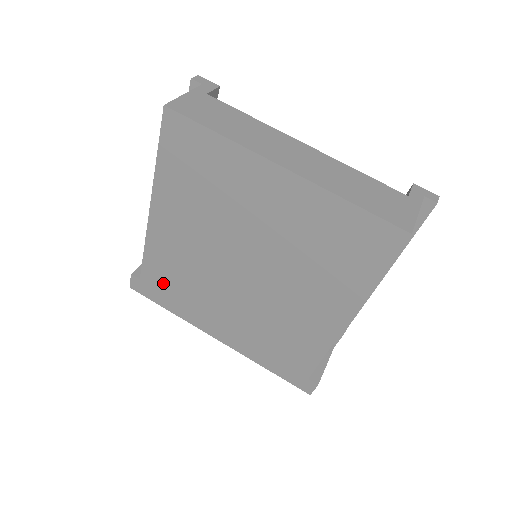
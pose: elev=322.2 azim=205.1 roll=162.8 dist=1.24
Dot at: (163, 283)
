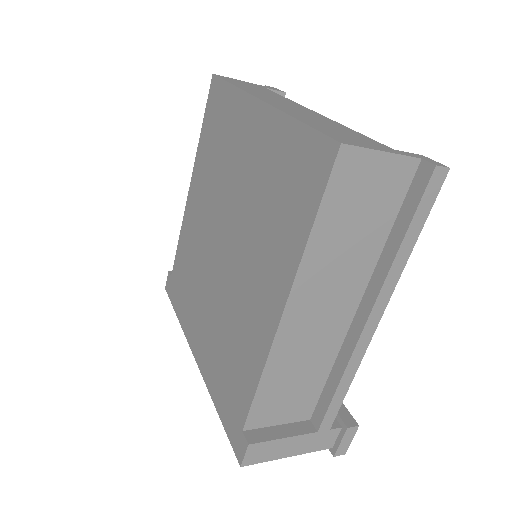
Dot at: (181, 278)
